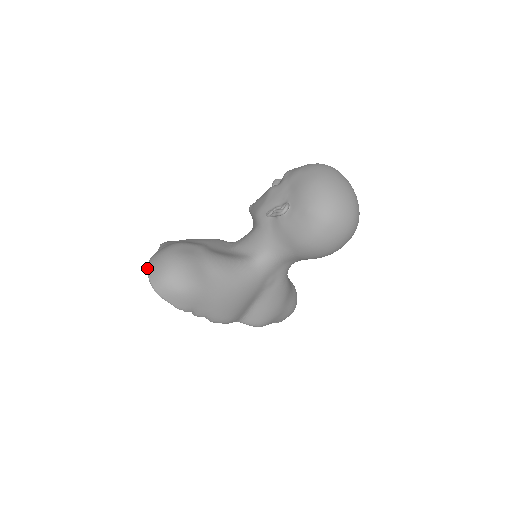
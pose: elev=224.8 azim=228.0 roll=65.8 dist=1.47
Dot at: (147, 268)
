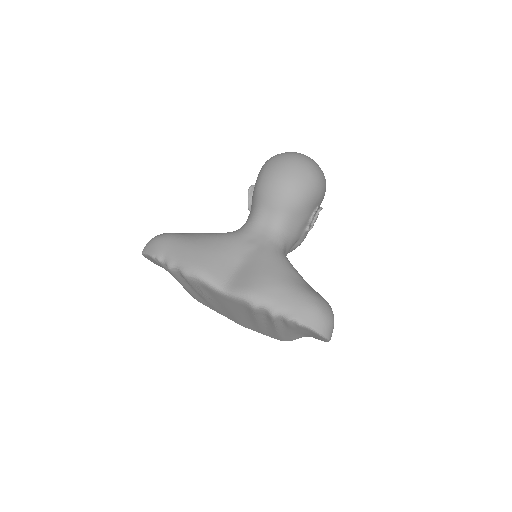
Dot at: occluded
